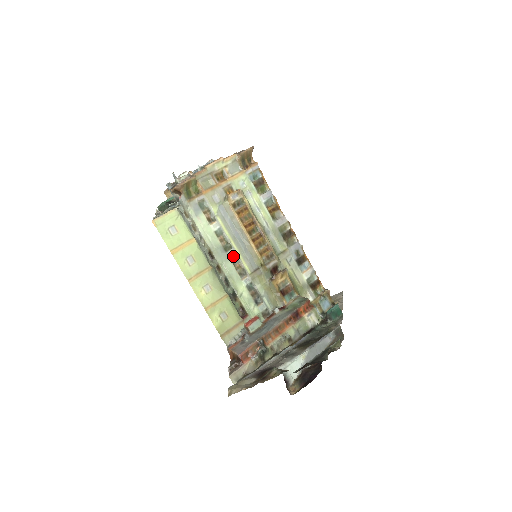
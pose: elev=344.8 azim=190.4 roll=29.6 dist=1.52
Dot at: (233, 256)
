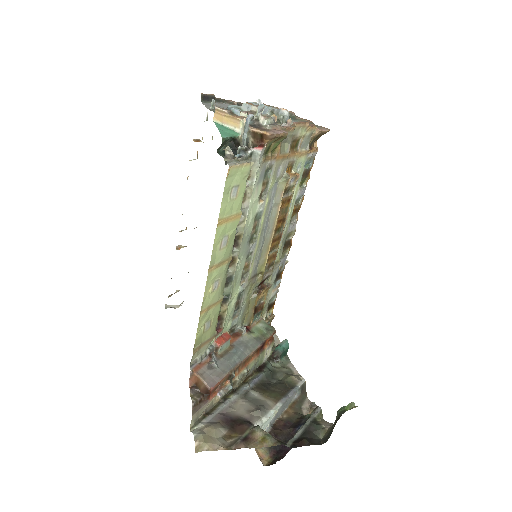
Dot at: (250, 251)
